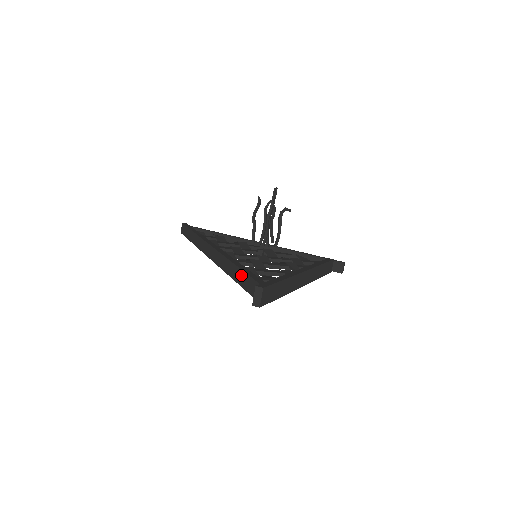
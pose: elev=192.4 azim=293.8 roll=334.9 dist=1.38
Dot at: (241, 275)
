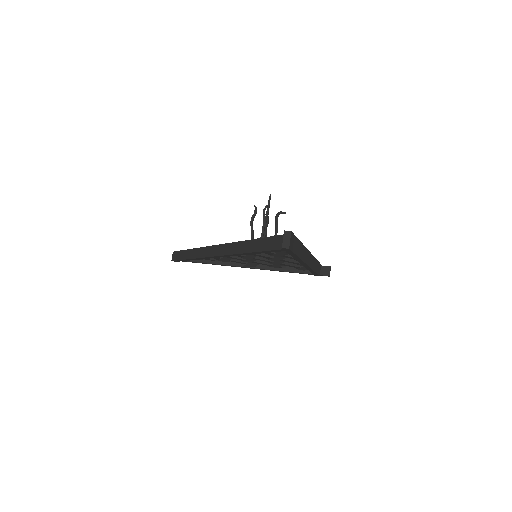
Dot at: (260, 242)
